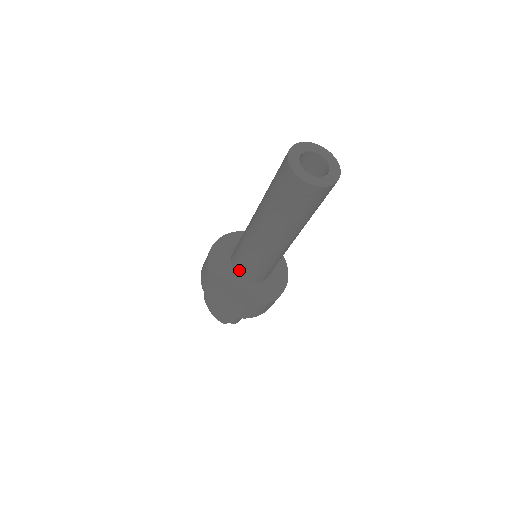
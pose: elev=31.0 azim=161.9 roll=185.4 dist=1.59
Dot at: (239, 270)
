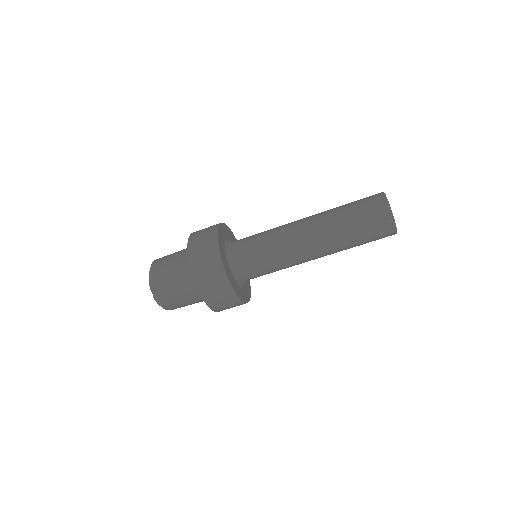
Dot at: (242, 245)
